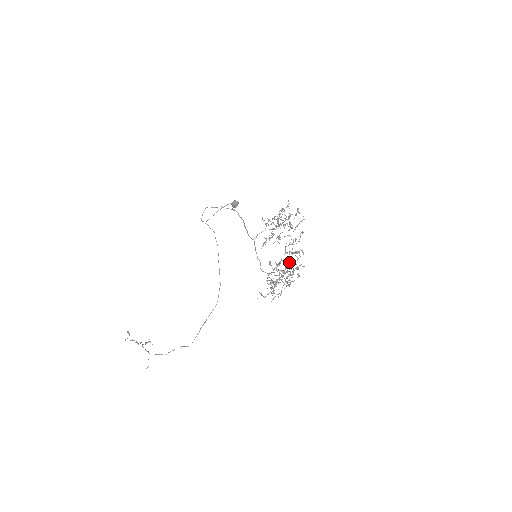
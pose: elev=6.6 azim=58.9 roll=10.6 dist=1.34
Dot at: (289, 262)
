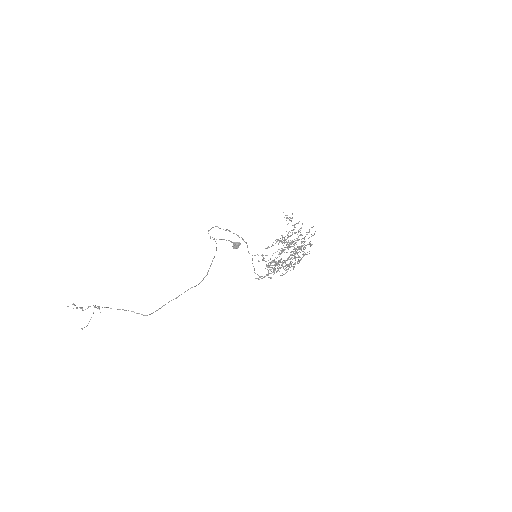
Dot at: occluded
